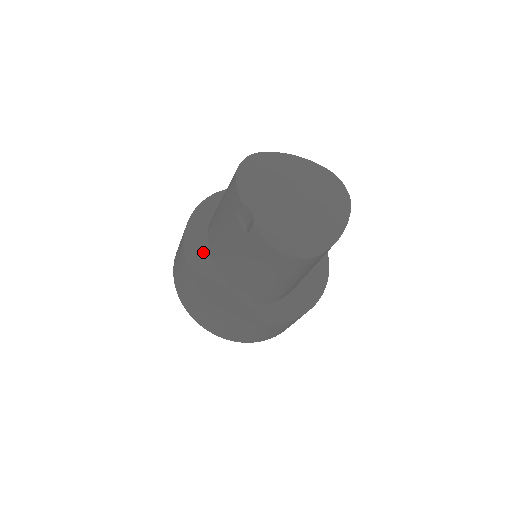
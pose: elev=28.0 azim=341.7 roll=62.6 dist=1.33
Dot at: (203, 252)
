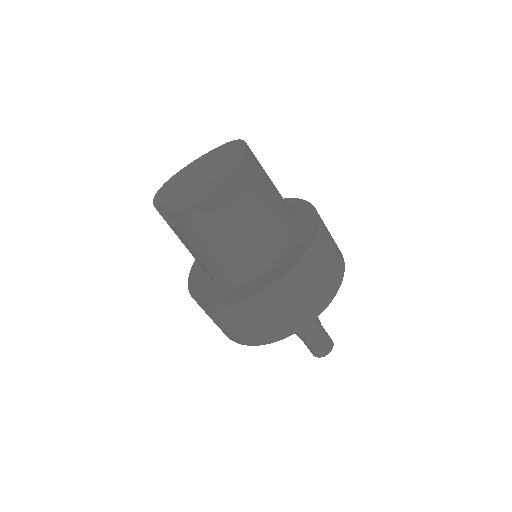
Dot at: (203, 281)
